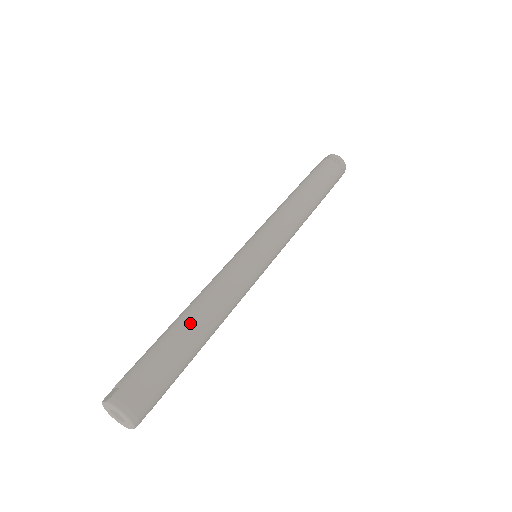
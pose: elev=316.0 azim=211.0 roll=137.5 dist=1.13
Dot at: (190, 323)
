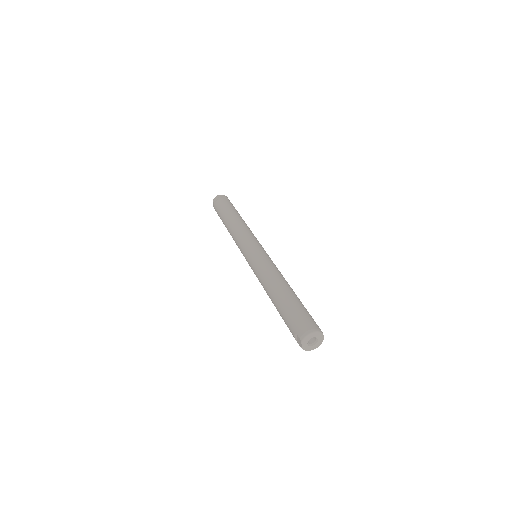
Dot at: (278, 293)
